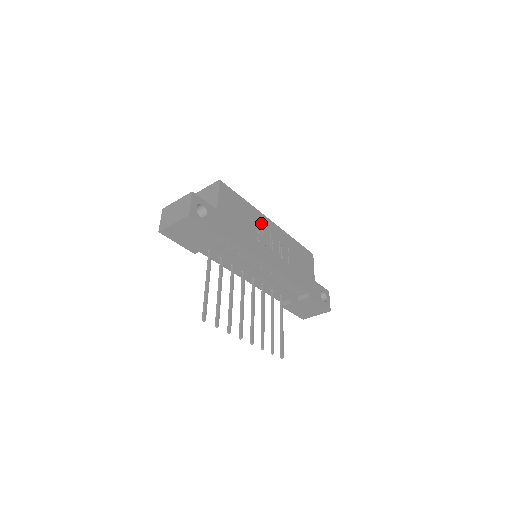
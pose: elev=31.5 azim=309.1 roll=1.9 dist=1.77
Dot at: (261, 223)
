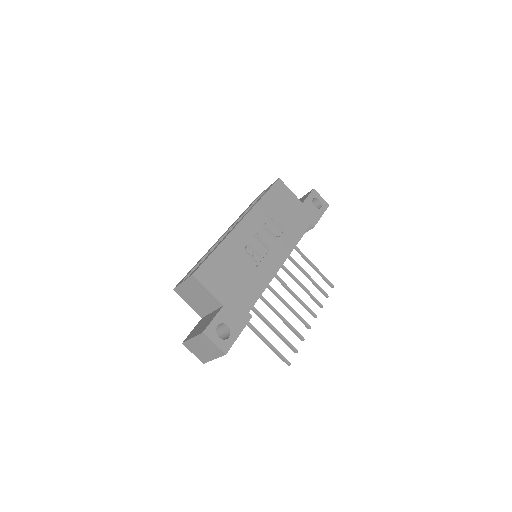
Dot at: (242, 241)
